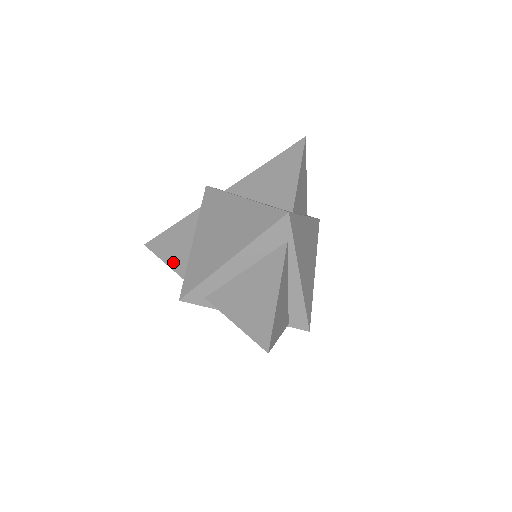
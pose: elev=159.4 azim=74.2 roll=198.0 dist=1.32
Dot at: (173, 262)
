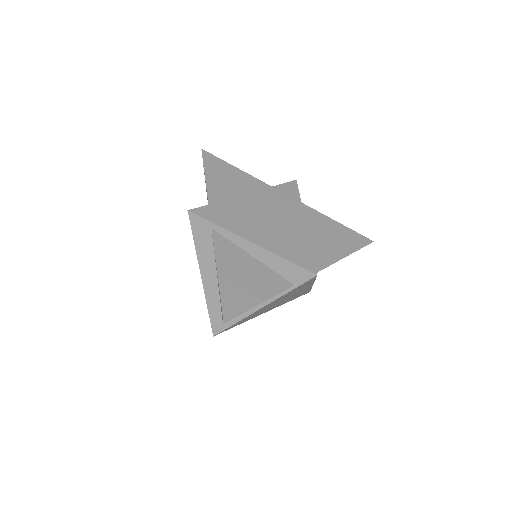
Dot at: occluded
